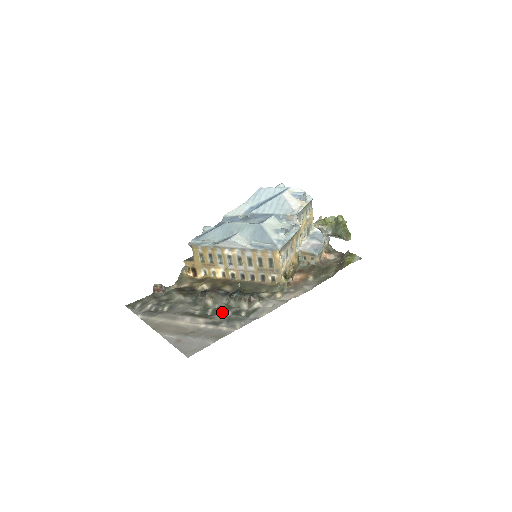
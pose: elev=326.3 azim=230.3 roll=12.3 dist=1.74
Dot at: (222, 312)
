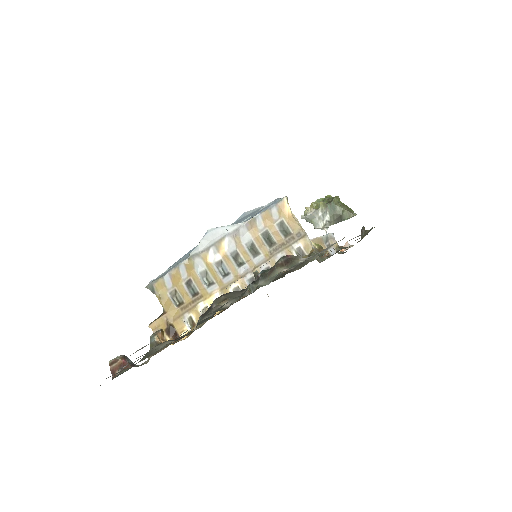
Dot at: occluded
